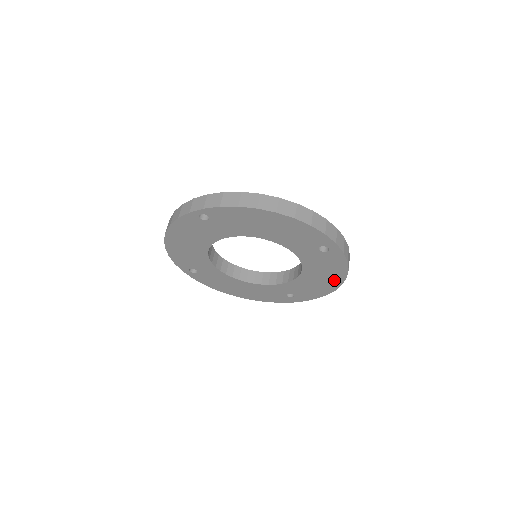
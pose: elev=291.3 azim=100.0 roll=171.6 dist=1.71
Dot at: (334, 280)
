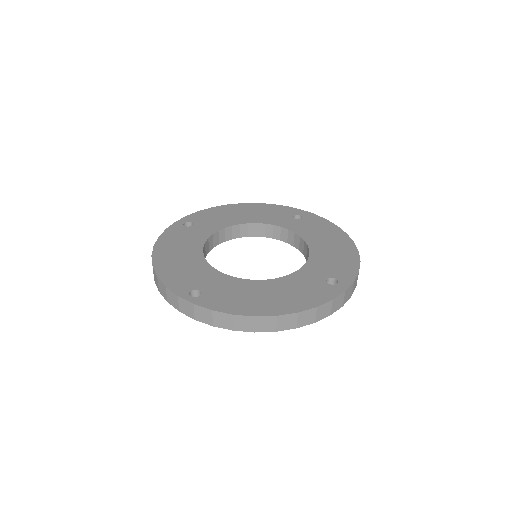
Dot at: occluded
